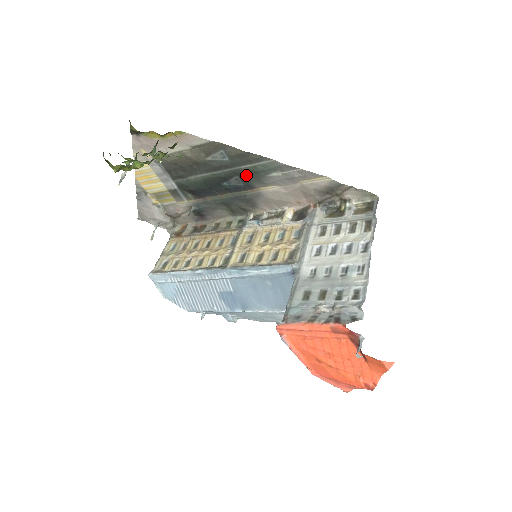
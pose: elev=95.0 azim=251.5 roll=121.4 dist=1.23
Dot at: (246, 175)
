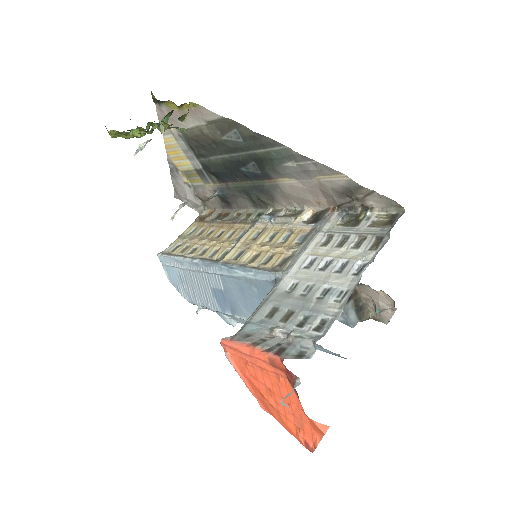
Dot at: (261, 161)
